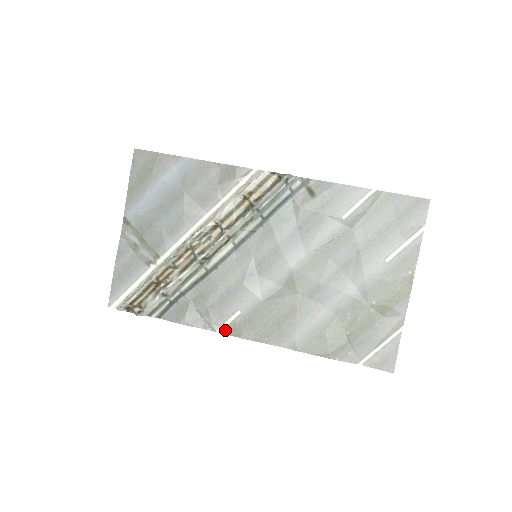
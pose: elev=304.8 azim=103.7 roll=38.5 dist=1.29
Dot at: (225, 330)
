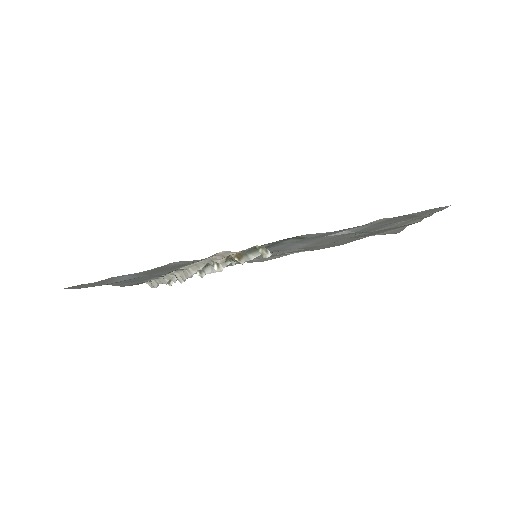
Dot at: (247, 262)
